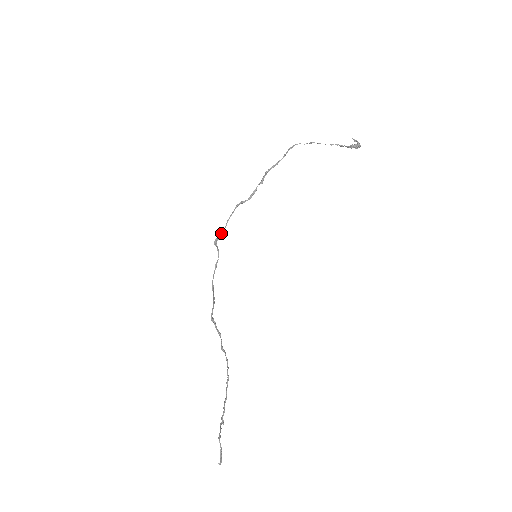
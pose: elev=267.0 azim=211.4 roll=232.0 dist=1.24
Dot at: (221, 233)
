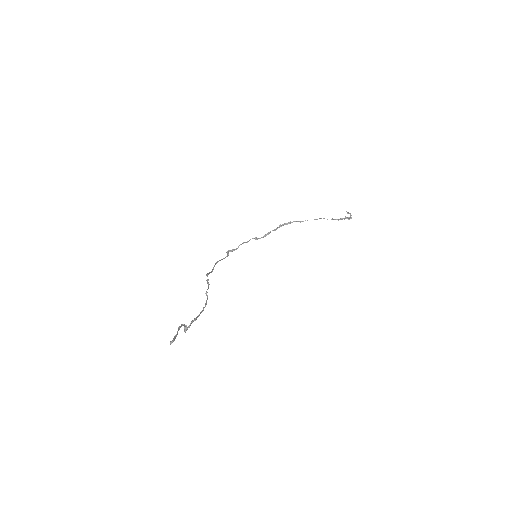
Dot at: (234, 249)
